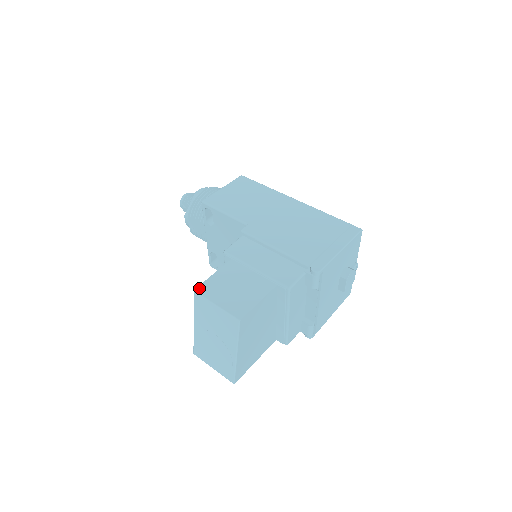
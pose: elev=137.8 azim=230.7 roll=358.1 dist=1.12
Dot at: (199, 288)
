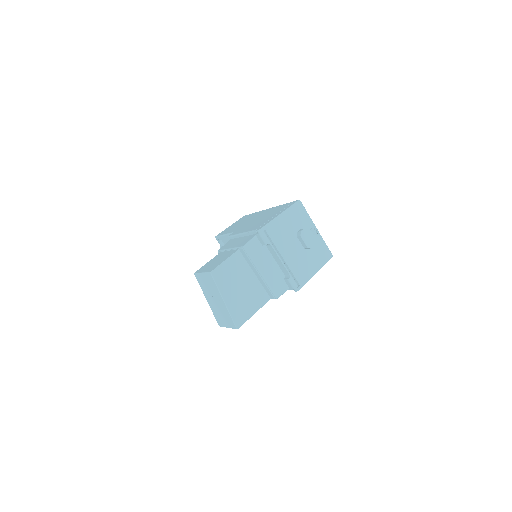
Dot at: (197, 271)
